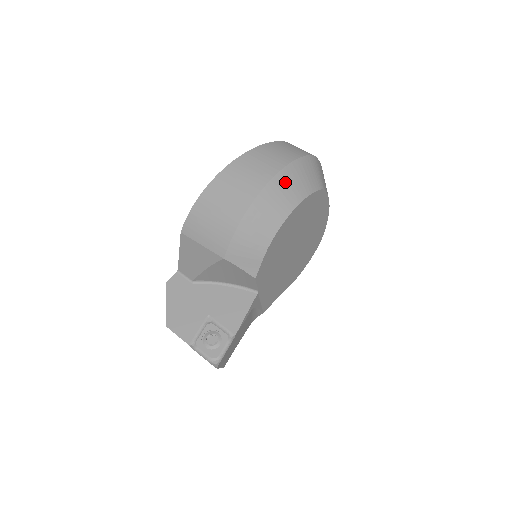
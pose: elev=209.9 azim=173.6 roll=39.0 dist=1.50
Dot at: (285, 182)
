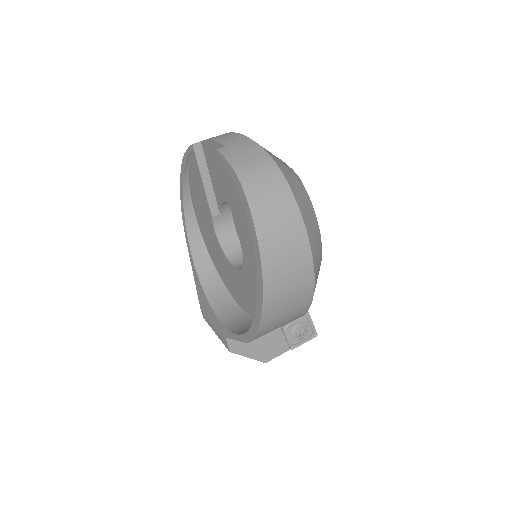
Dot at: (312, 235)
